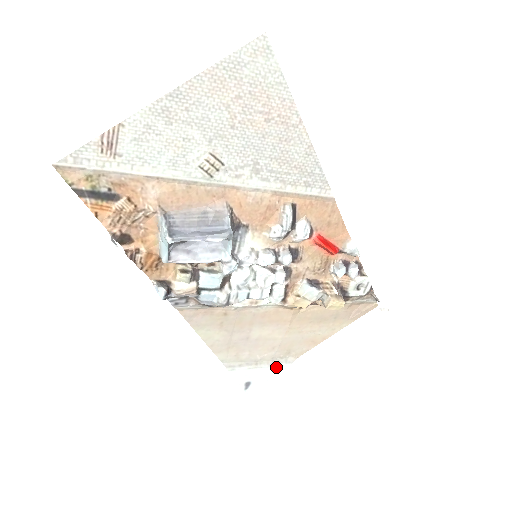
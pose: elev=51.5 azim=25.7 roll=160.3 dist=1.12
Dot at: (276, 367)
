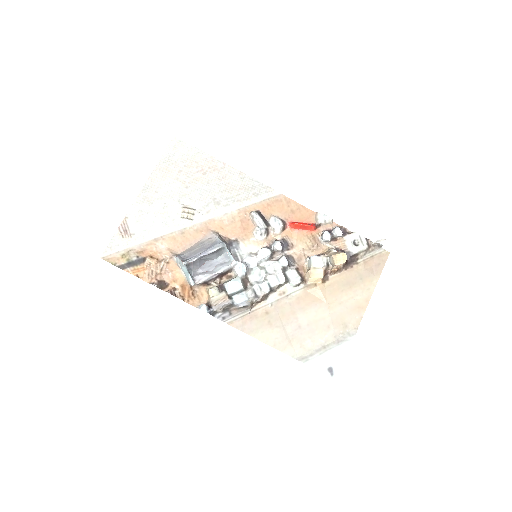
Dot at: (344, 343)
